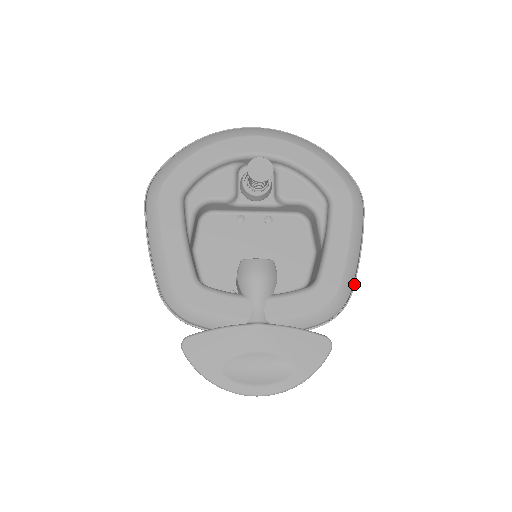
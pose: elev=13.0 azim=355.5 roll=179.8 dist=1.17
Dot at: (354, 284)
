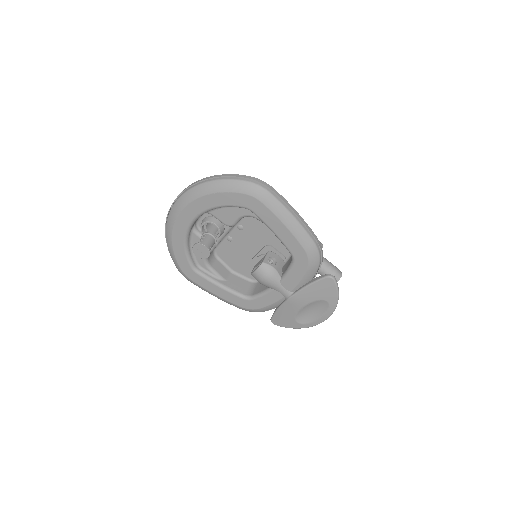
Dot at: (313, 236)
